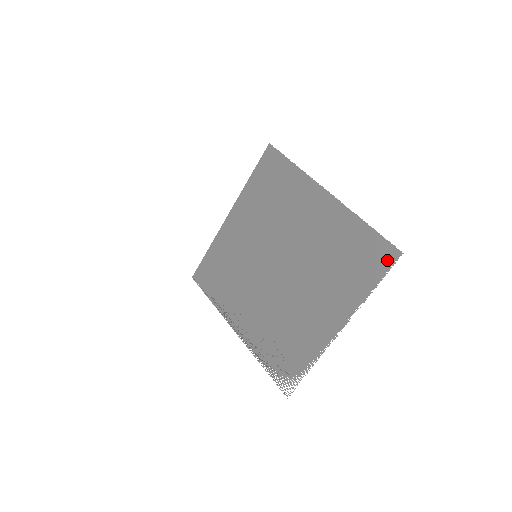
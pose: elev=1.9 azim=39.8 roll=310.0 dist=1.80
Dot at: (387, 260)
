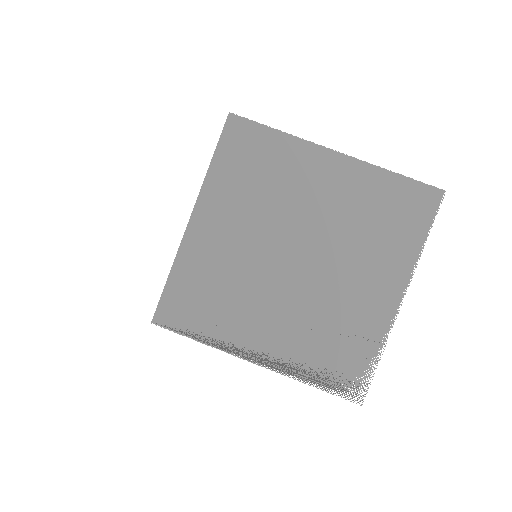
Dot at: (431, 203)
